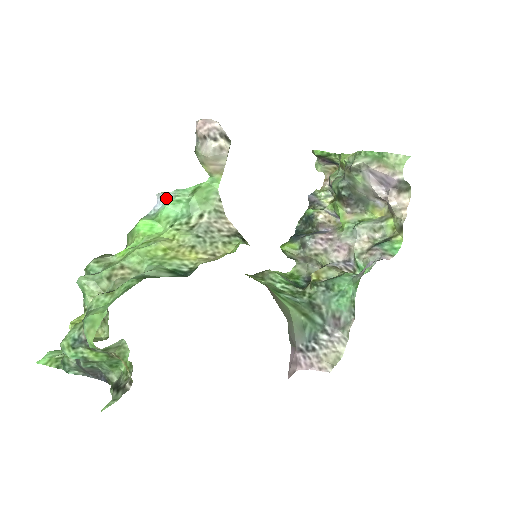
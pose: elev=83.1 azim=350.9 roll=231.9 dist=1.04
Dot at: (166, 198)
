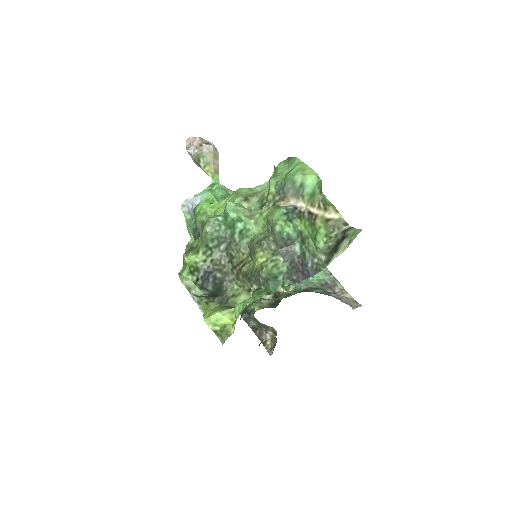
Dot at: (197, 196)
